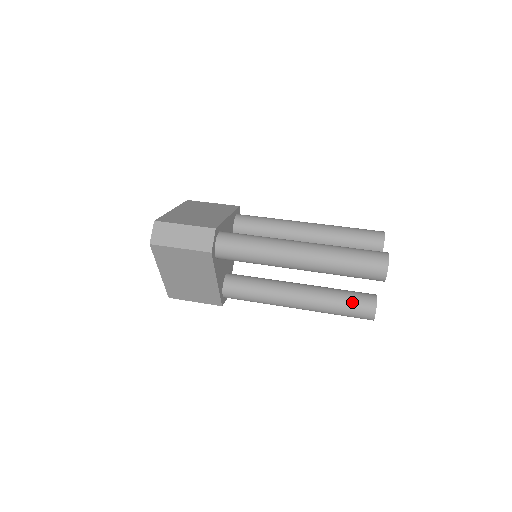
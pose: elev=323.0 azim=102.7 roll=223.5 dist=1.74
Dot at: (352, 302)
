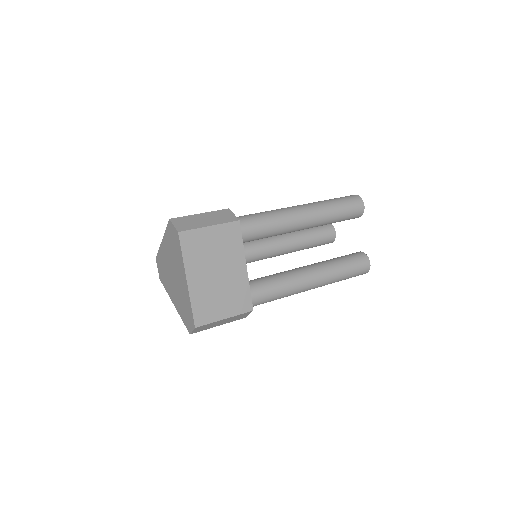
Dot at: (348, 257)
